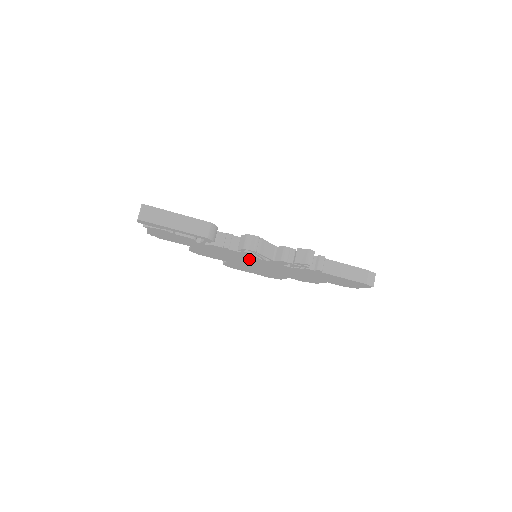
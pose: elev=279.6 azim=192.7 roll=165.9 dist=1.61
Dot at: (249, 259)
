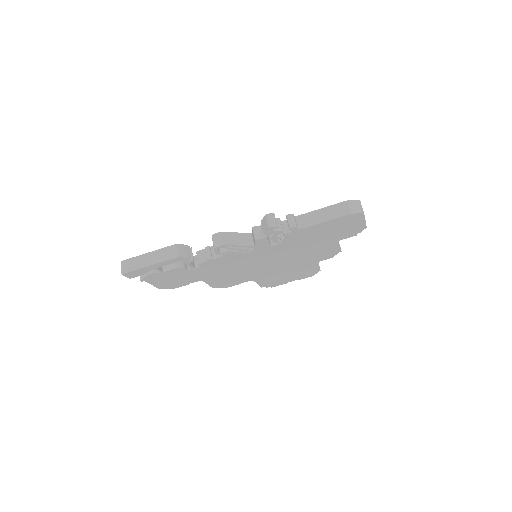
Dot at: (247, 261)
